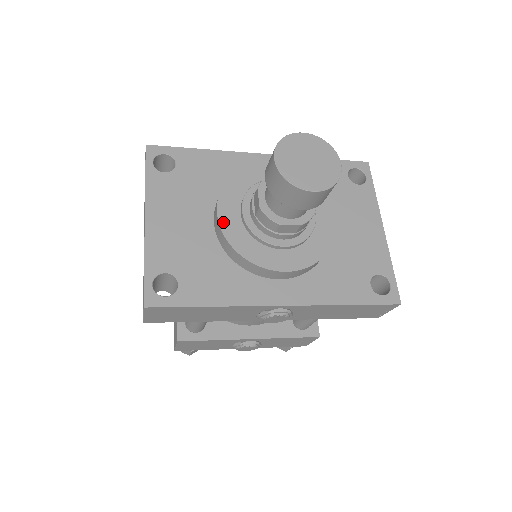
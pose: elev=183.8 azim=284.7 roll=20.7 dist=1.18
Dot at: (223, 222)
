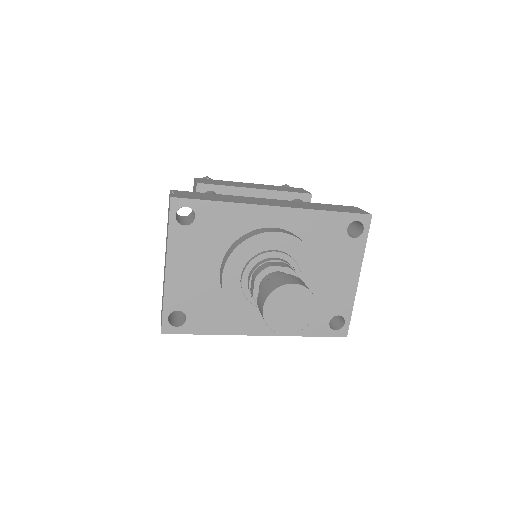
Dot at: (225, 285)
